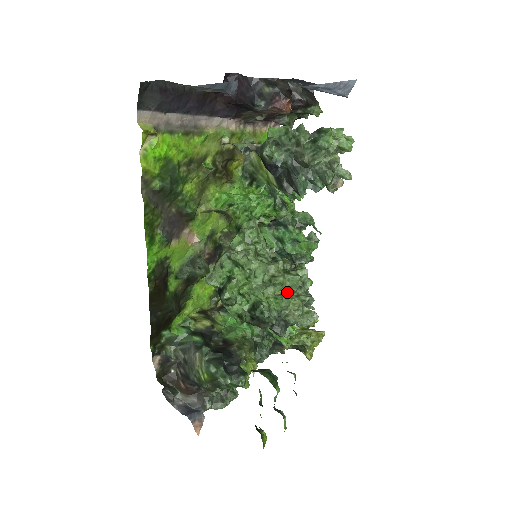
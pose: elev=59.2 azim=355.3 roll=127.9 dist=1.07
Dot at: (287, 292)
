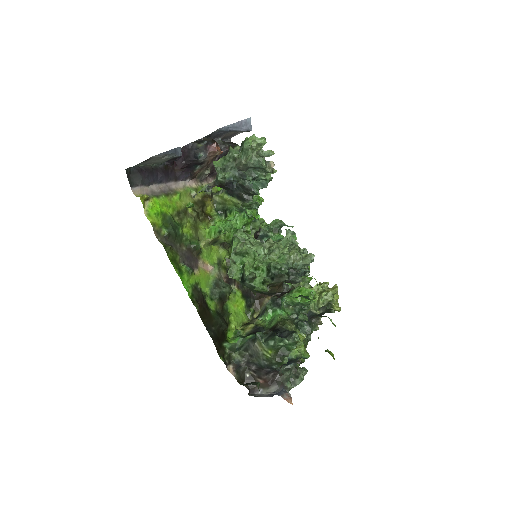
Dot at: (284, 250)
